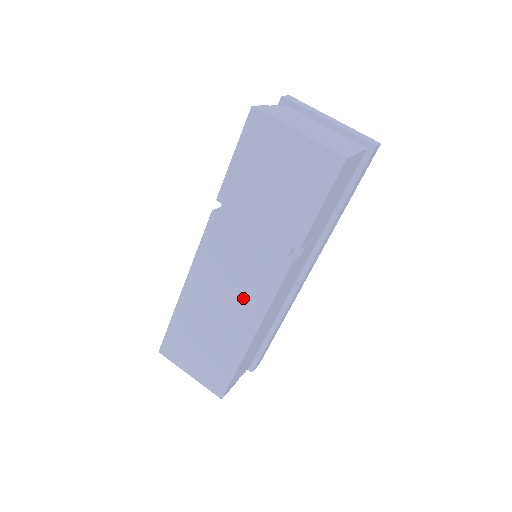
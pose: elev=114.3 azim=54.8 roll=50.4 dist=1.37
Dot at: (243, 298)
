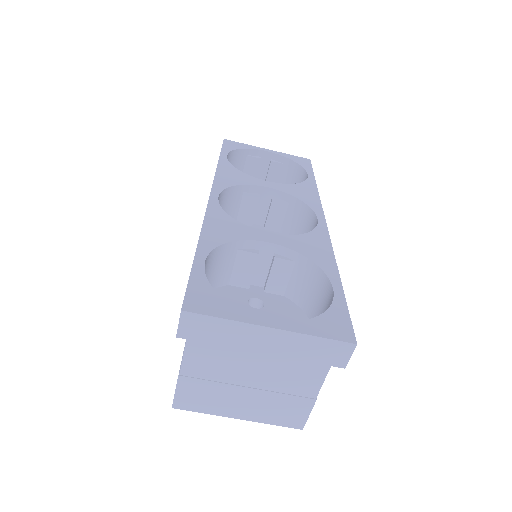
Dot at: occluded
